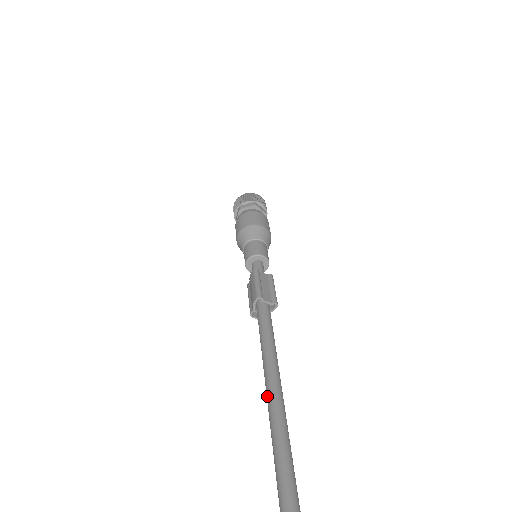
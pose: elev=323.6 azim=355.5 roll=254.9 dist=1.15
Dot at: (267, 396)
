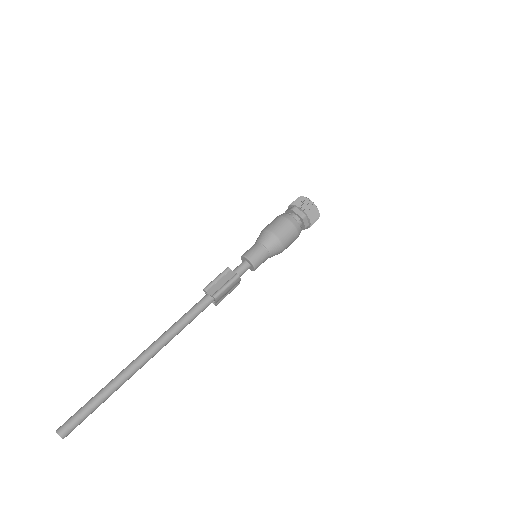
Dot at: occluded
